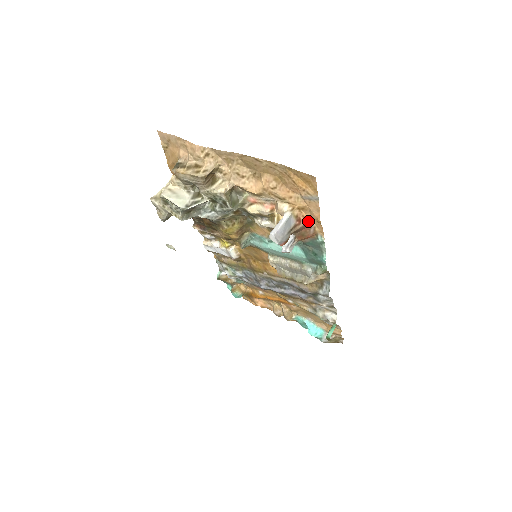
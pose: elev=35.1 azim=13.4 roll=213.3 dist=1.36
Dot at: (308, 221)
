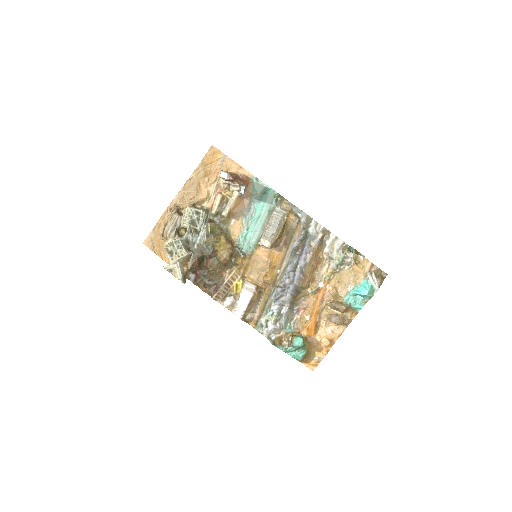
Dot at: (237, 174)
